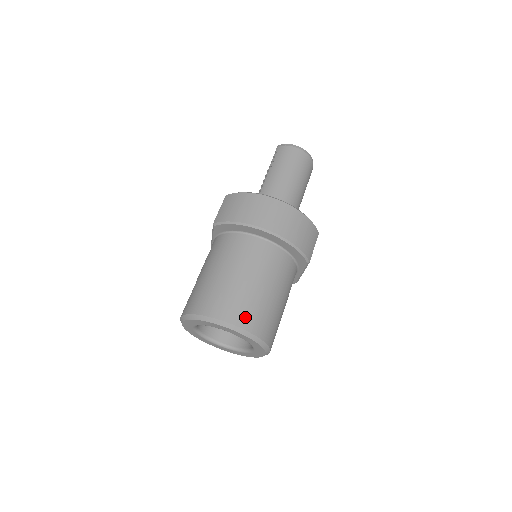
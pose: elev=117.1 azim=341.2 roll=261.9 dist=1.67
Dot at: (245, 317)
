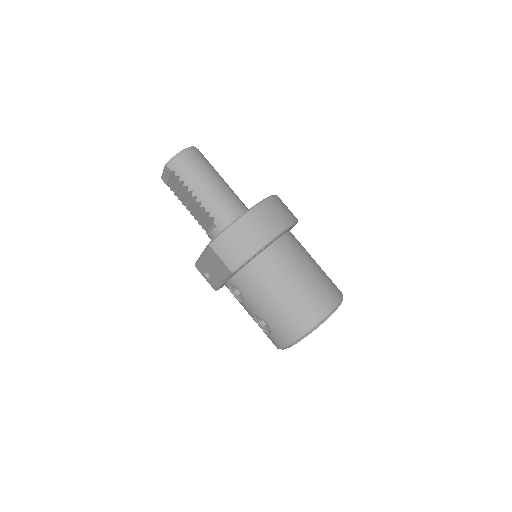
Dot at: (330, 297)
